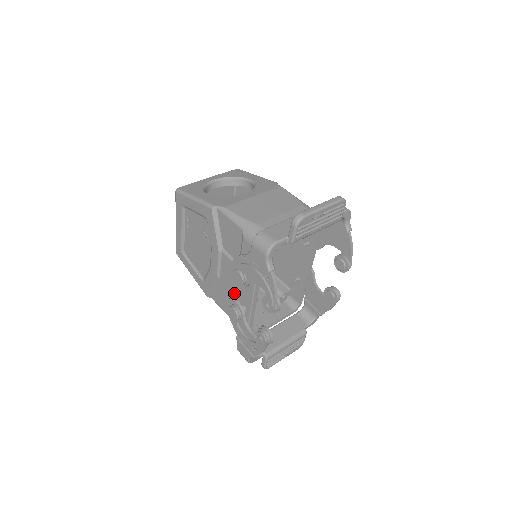
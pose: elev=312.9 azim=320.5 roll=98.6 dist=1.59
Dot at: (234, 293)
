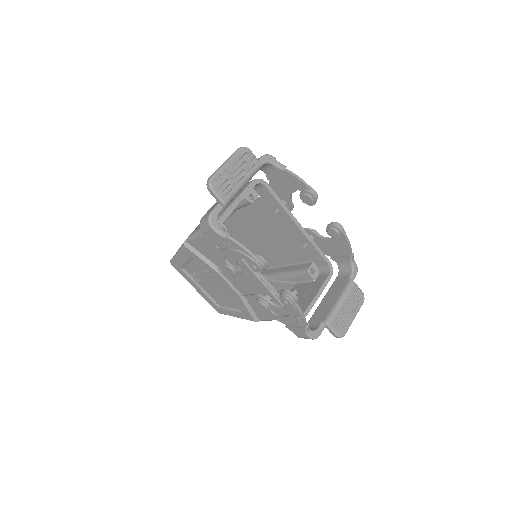
Dot at: occluded
